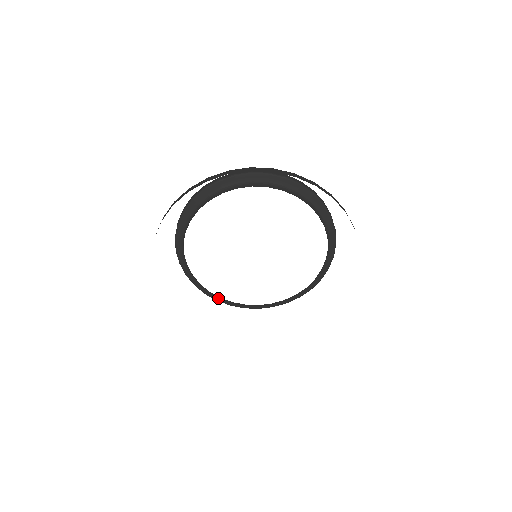
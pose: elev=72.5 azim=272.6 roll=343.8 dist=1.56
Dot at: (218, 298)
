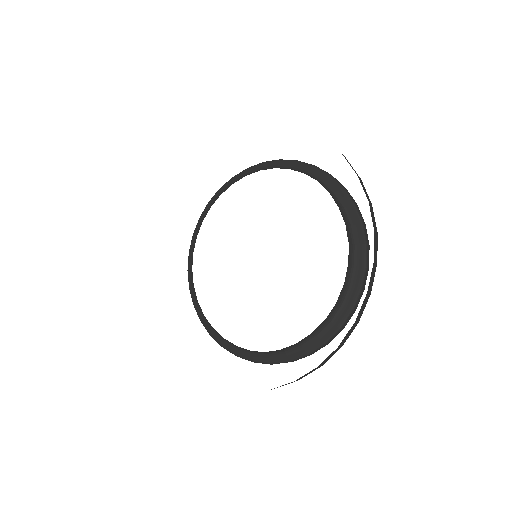
Dot at: (285, 356)
